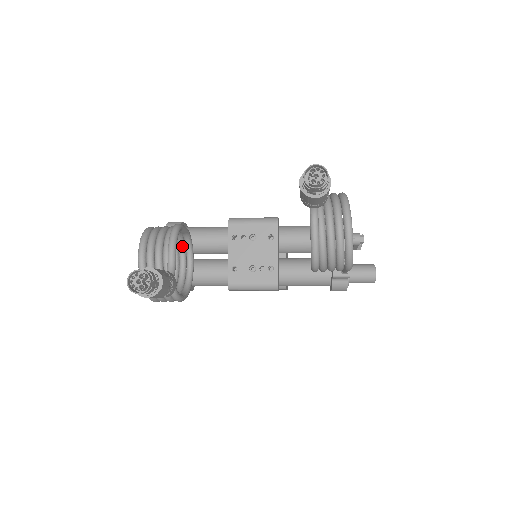
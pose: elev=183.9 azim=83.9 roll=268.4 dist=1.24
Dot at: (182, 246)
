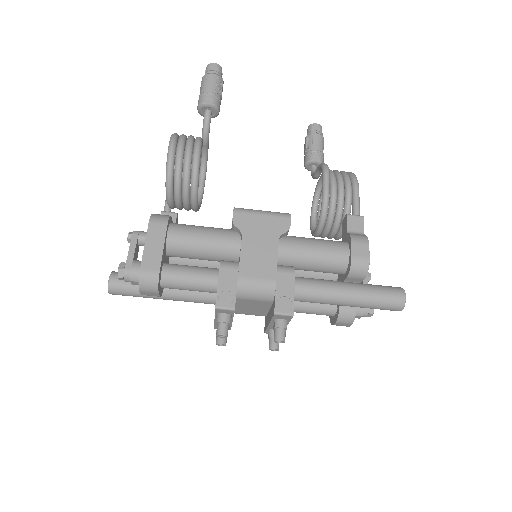
Dot at: (190, 203)
